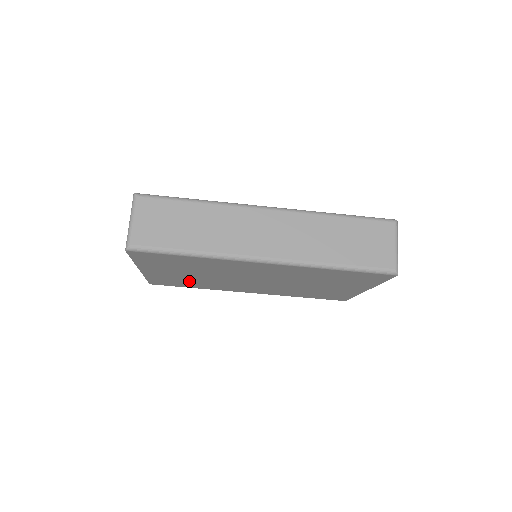
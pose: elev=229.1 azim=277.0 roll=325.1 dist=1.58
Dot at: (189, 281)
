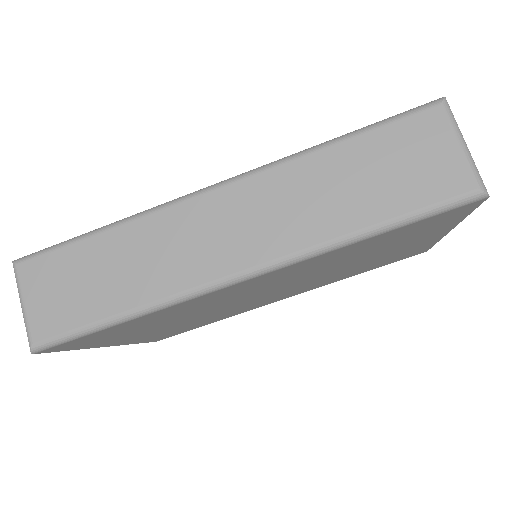
Dot at: (191, 324)
